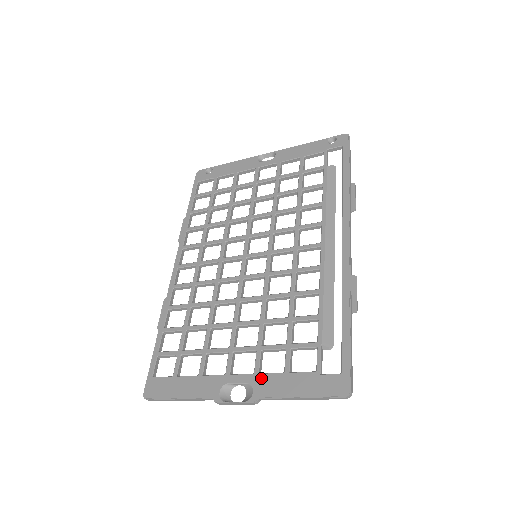
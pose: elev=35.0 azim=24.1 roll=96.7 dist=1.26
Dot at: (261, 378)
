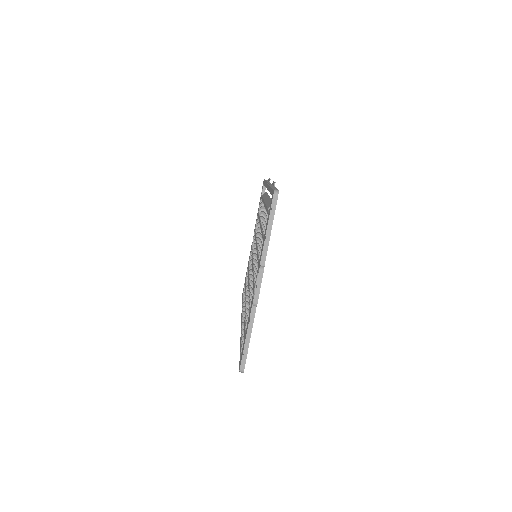
Dot at: (259, 261)
